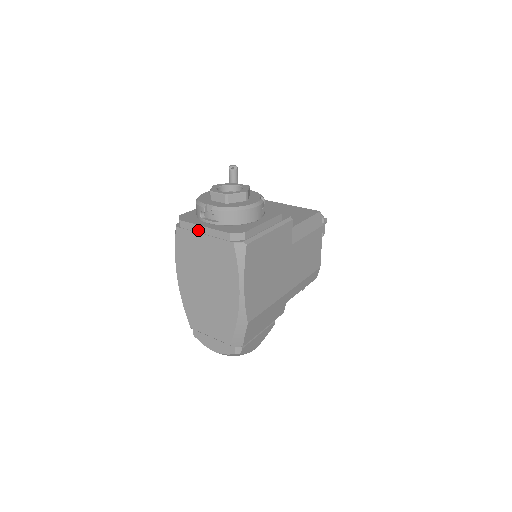
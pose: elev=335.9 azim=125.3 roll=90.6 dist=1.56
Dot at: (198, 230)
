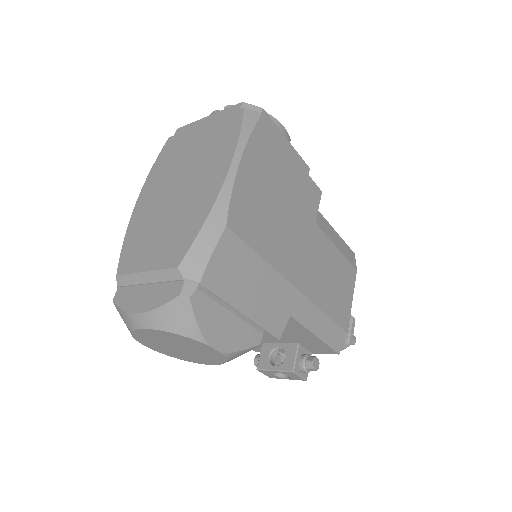
Dot at: (198, 125)
